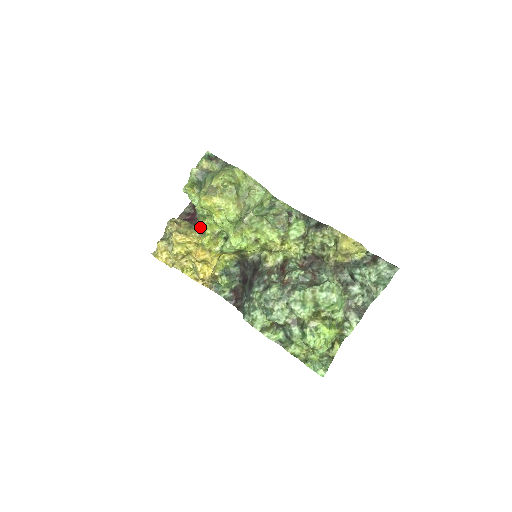
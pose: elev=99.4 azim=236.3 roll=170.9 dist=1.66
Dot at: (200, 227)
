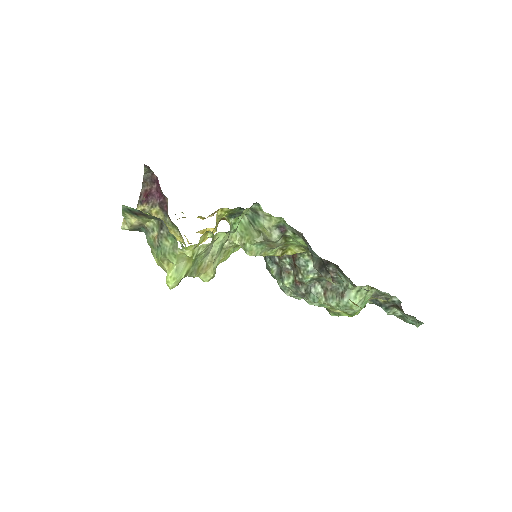
Dot at: (176, 227)
